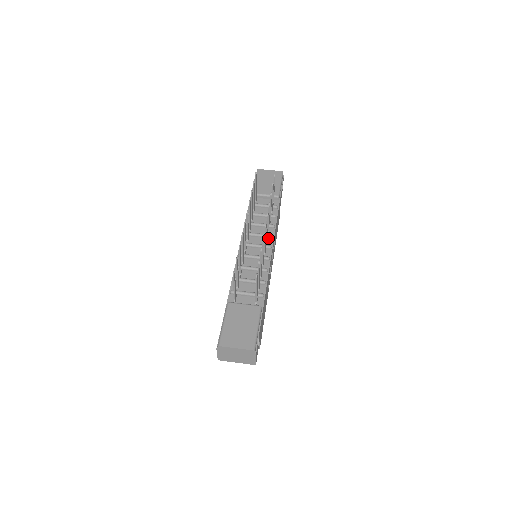
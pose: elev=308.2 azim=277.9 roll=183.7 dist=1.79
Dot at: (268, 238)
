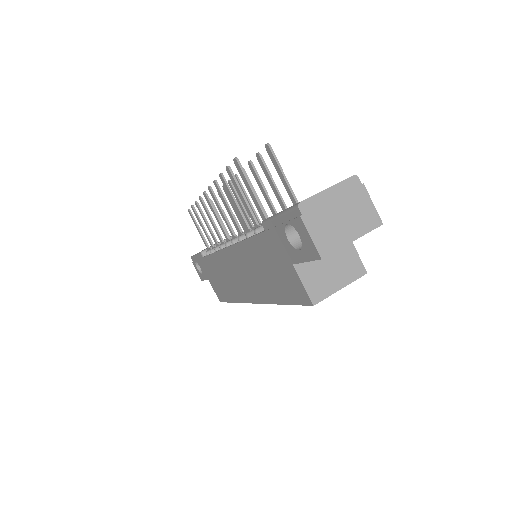
Dot at: occluded
